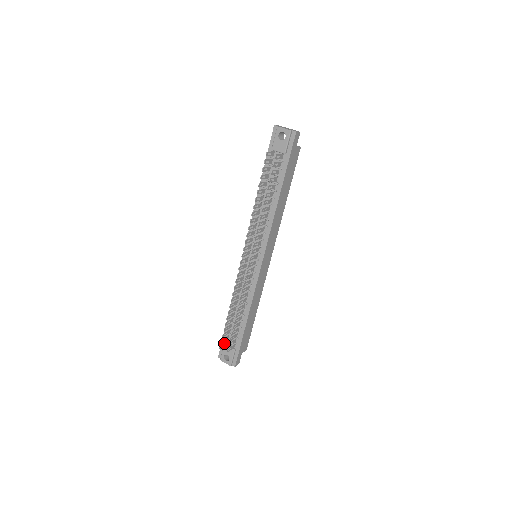
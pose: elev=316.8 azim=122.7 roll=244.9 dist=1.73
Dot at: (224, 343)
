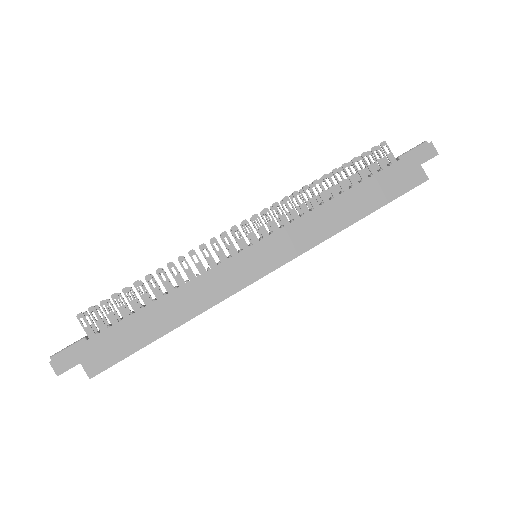
Dot at: (93, 323)
